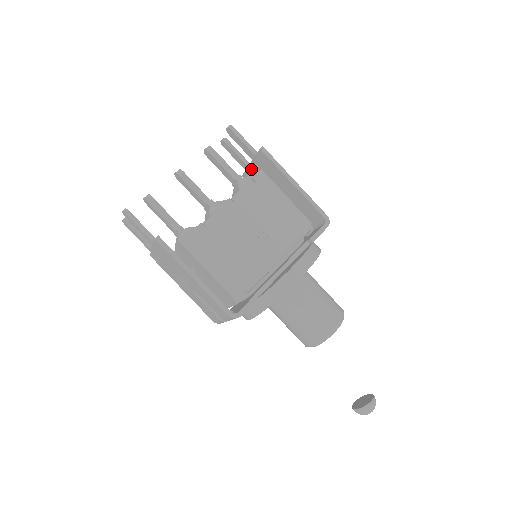
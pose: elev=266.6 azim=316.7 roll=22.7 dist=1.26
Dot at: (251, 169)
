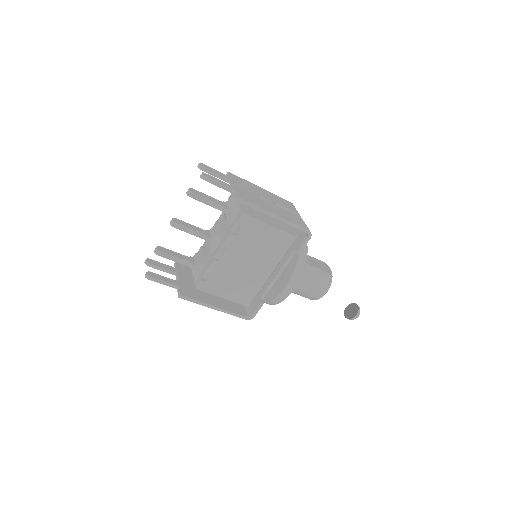
Dot at: occluded
